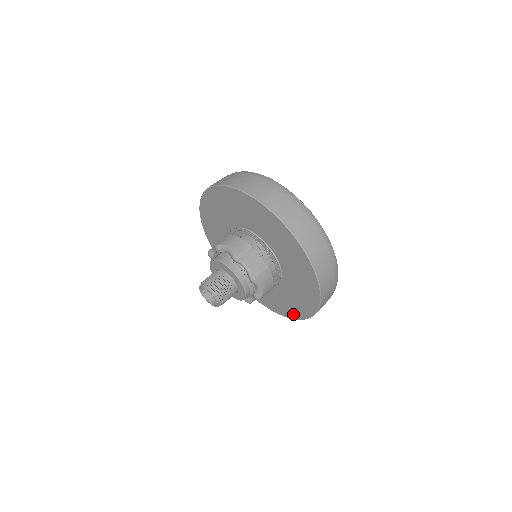
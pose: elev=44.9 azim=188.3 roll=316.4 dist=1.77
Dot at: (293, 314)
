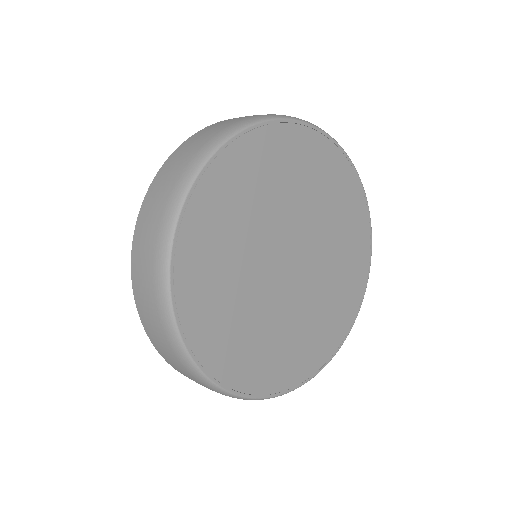
Dot at: occluded
